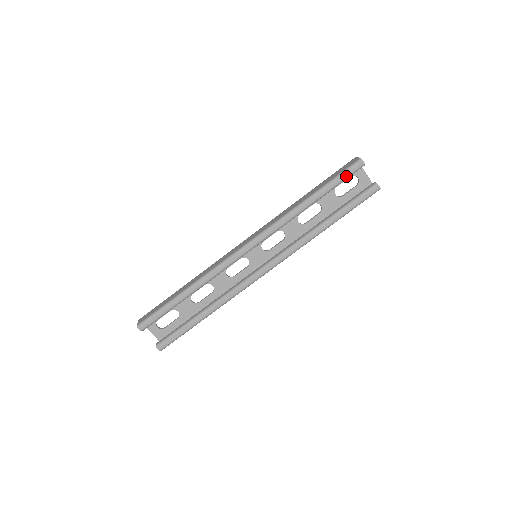
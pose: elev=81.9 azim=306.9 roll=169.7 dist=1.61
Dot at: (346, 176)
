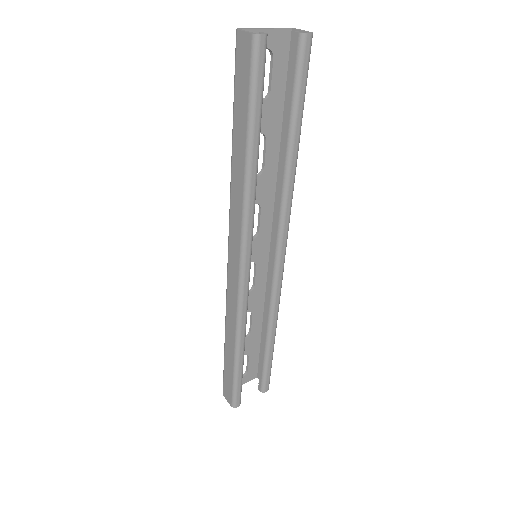
Dot at: (261, 81)
